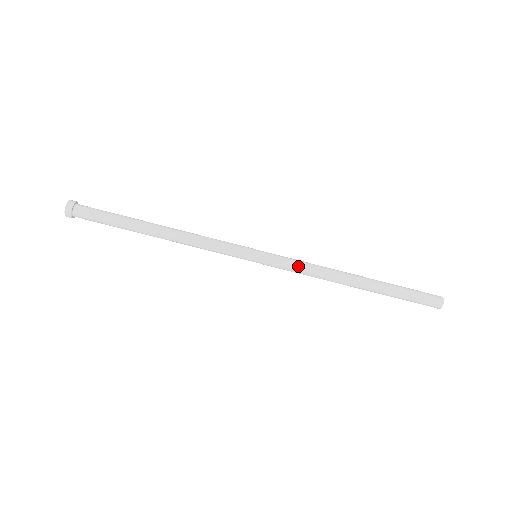
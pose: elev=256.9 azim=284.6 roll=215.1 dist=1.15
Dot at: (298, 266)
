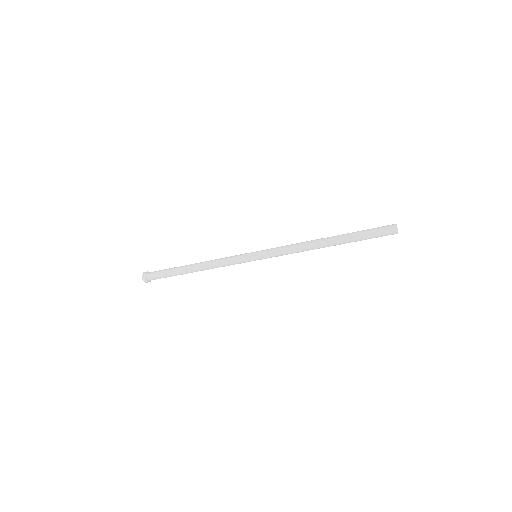
Dot at: occluded
